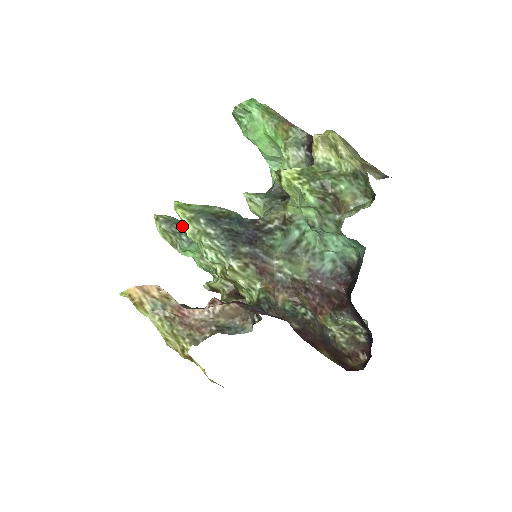
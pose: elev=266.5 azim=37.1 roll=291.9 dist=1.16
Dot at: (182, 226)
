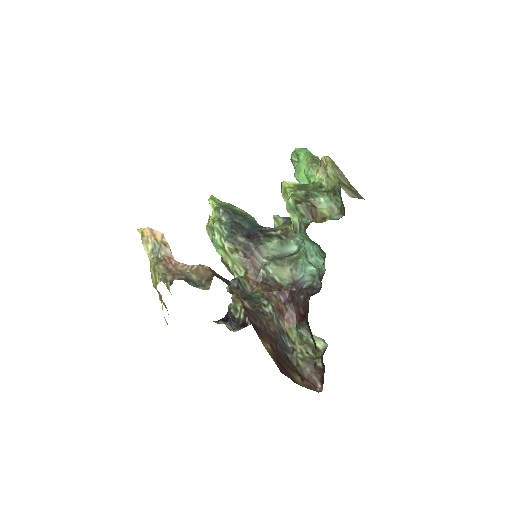
Dot at: occluded
